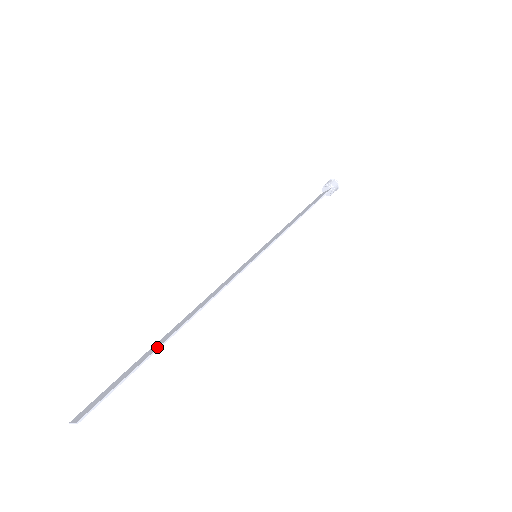
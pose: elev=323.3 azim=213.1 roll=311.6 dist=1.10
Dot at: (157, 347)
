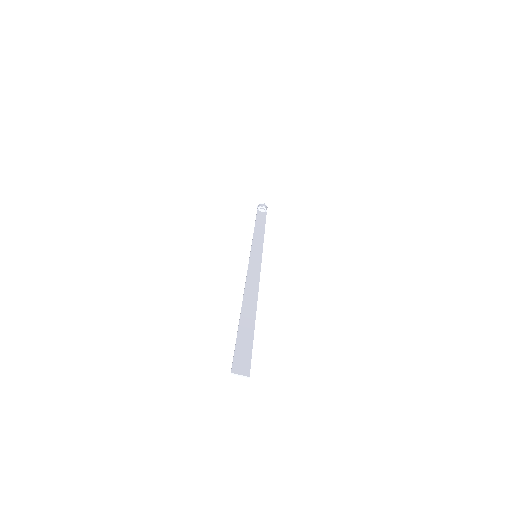
Dot at: (254, 322)
